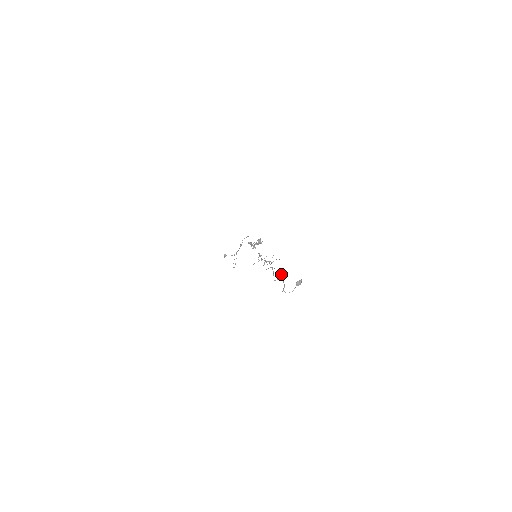
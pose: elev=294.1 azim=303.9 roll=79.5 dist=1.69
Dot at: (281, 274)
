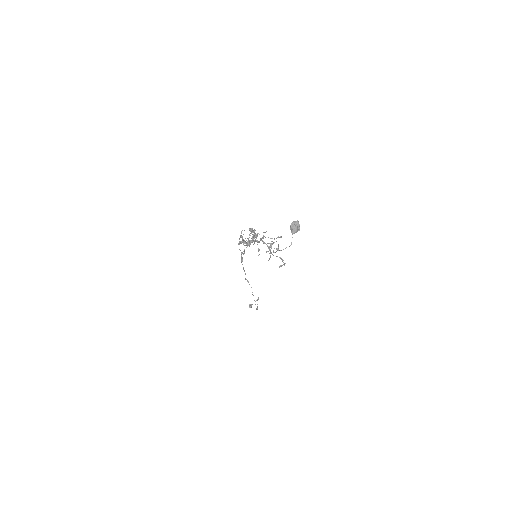
Dot at: (274, 238)
